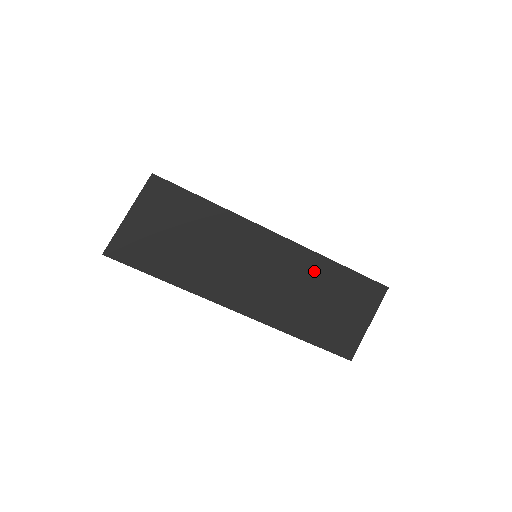
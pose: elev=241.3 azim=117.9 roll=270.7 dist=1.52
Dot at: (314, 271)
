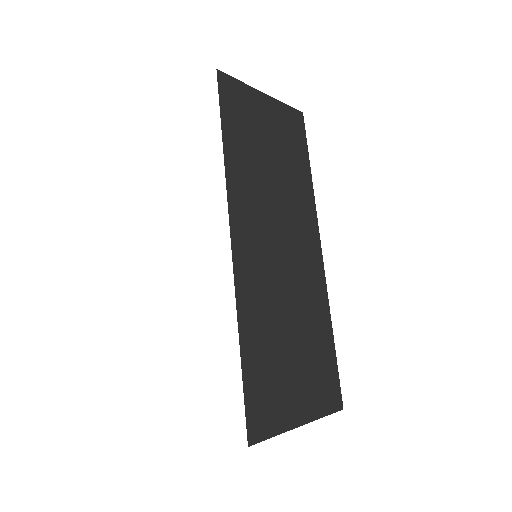
Dot at: (313, 307)
